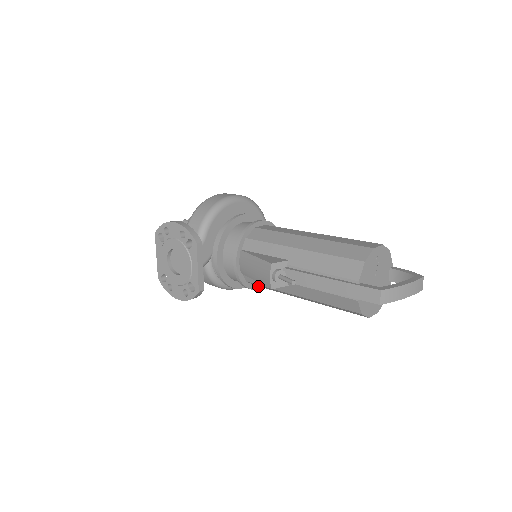
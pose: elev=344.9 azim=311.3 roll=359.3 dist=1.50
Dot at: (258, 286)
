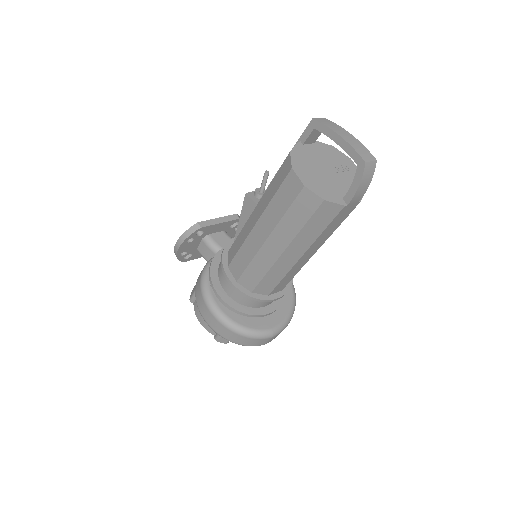
Dot at: (228, 271)
